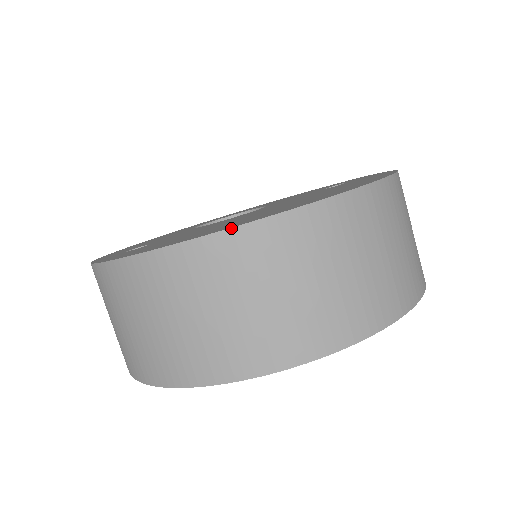
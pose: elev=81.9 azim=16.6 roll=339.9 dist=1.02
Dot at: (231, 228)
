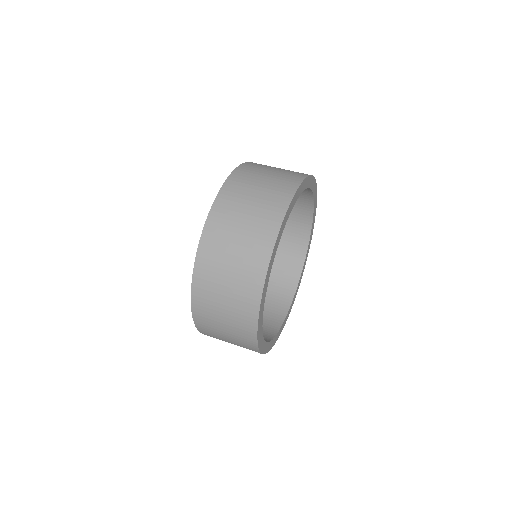
Dot at: (216, 197)
